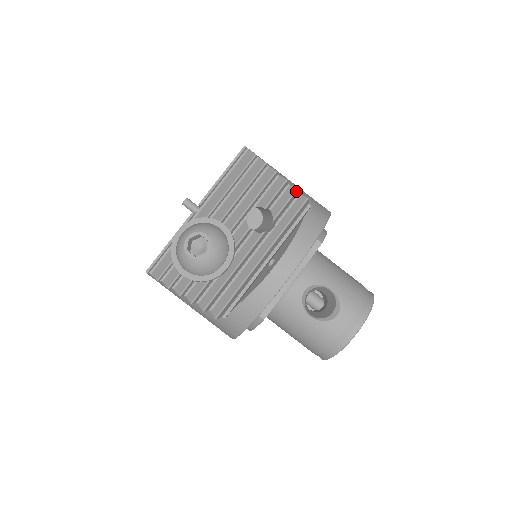
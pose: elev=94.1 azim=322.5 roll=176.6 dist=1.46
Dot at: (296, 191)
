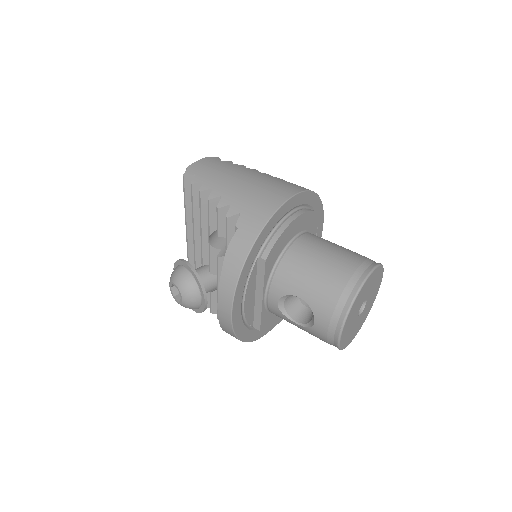
Dot at: (230, 208)
